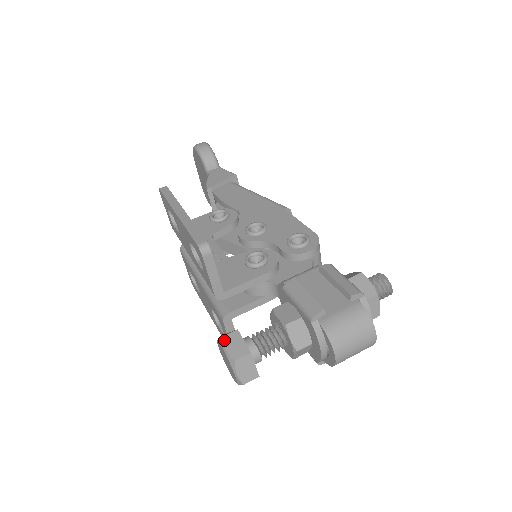
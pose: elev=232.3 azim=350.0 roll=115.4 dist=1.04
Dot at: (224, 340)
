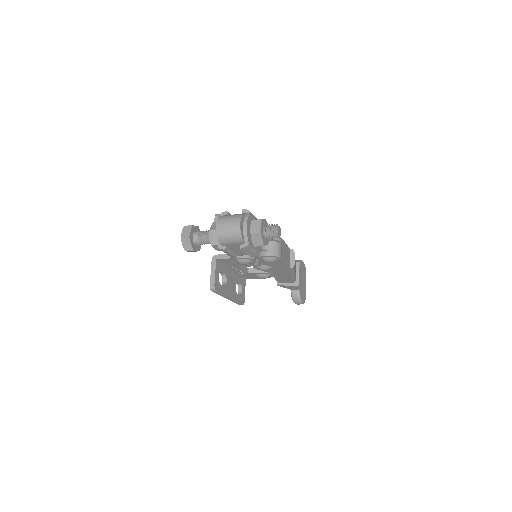
Dot at: occluded
